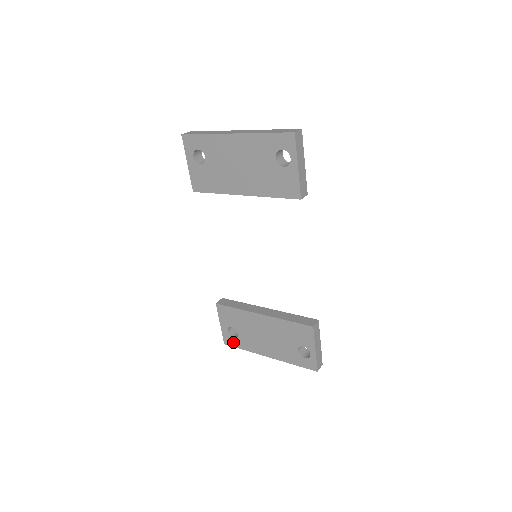
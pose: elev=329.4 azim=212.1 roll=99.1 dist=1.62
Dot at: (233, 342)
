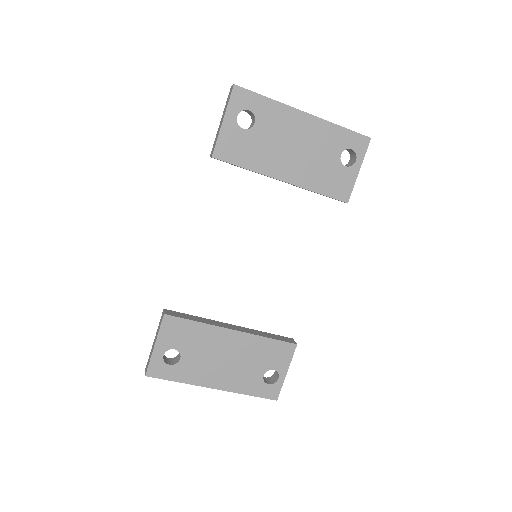
Dot at: (164, 372)
